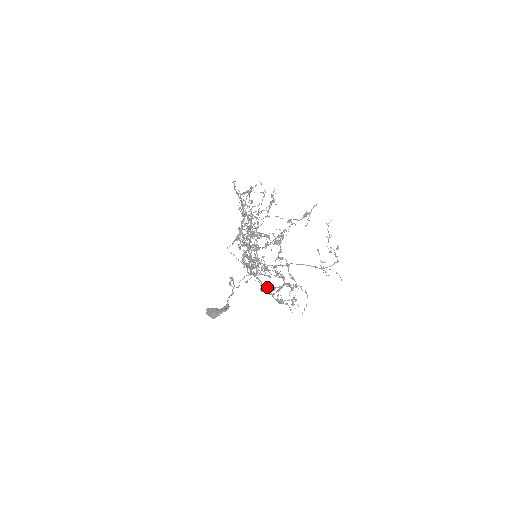
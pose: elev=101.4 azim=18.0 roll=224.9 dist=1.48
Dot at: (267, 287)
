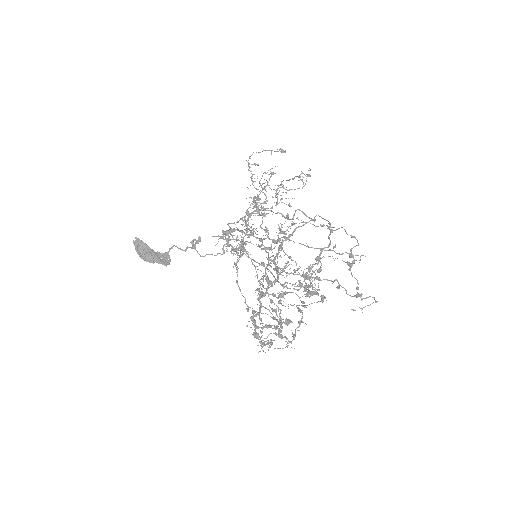
Dot at: occluded
